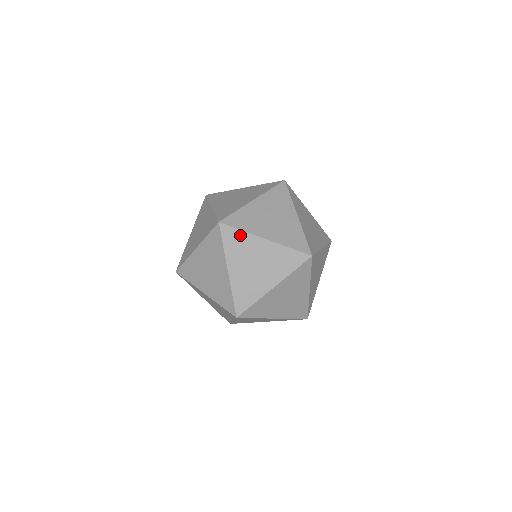
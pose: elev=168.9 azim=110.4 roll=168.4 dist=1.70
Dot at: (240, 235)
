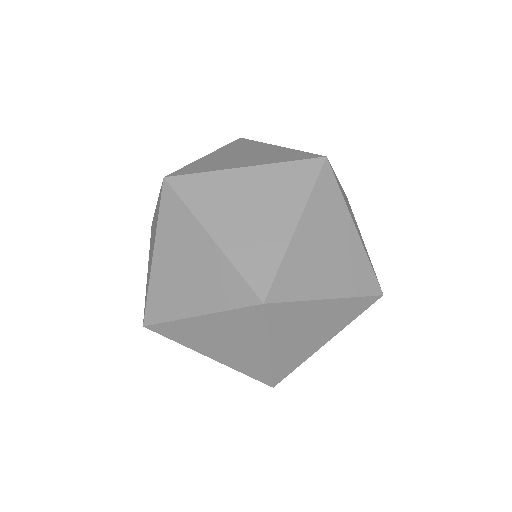
Dot at: occluded
